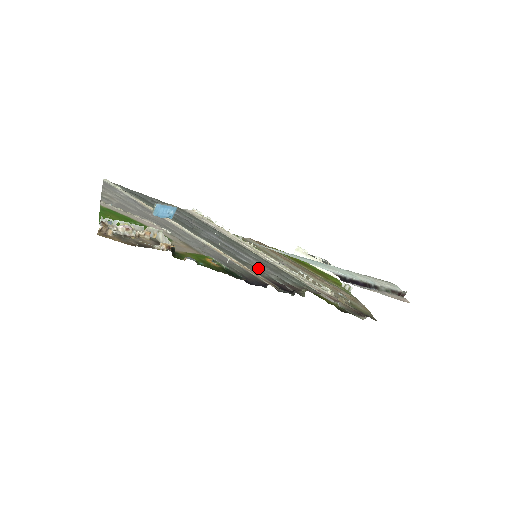
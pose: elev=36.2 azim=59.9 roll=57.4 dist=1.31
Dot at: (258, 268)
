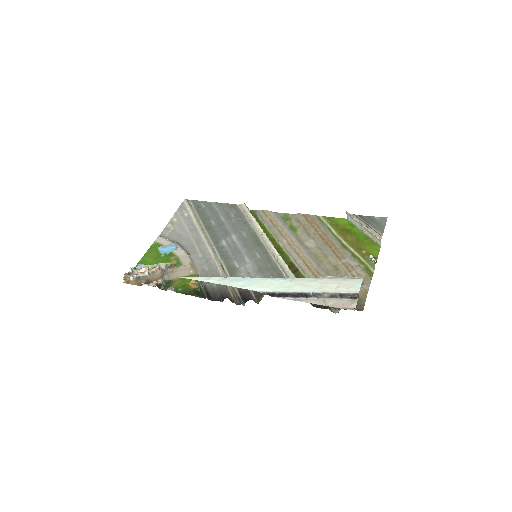
Dot at: (243, 274)
